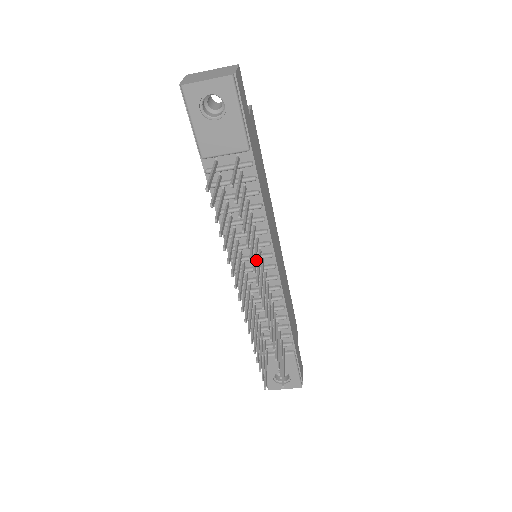
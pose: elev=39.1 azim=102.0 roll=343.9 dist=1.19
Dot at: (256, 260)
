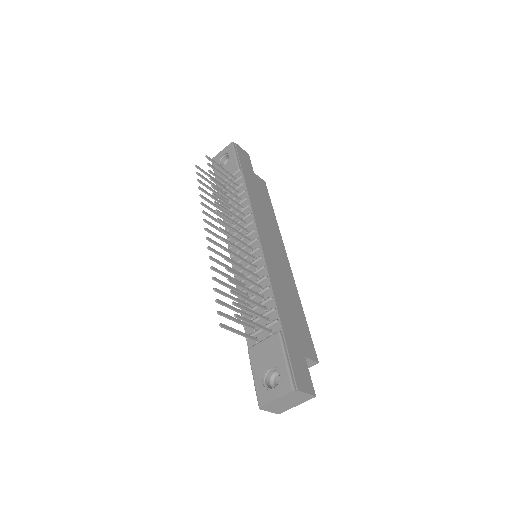
Dot at: (227, 210)
